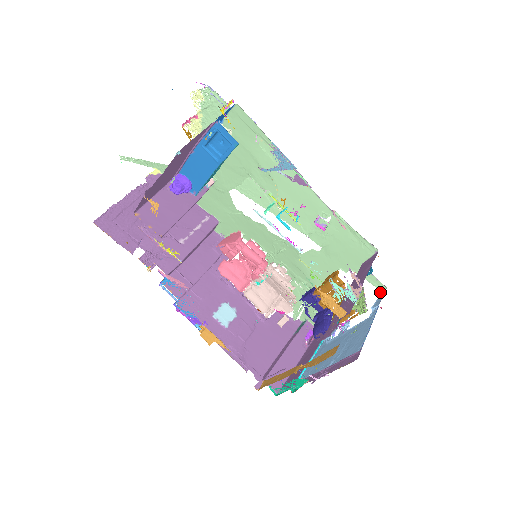
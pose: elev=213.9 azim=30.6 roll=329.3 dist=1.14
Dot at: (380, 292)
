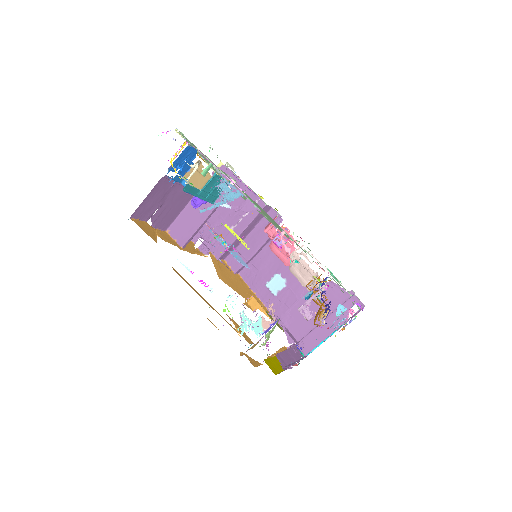
Dot at: (338, 310)
